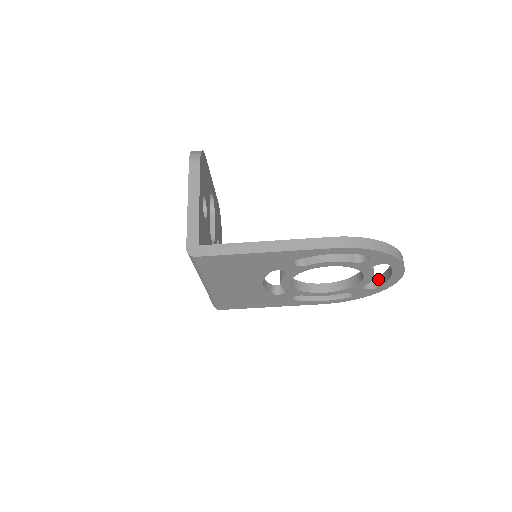
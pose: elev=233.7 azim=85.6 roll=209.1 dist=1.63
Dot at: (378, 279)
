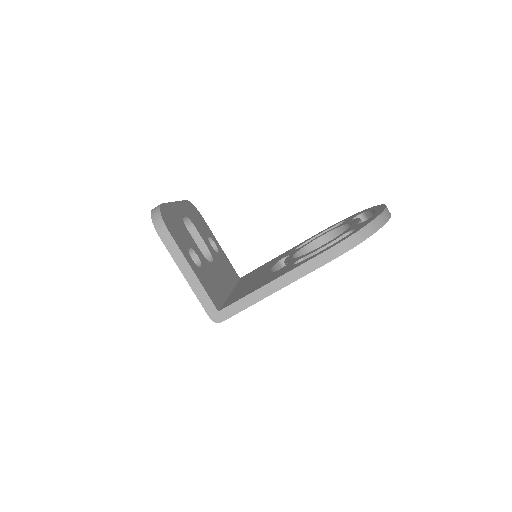
Dot at: (366, 214)
